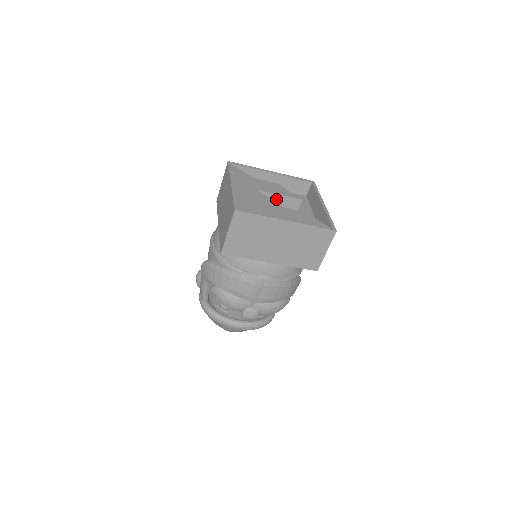
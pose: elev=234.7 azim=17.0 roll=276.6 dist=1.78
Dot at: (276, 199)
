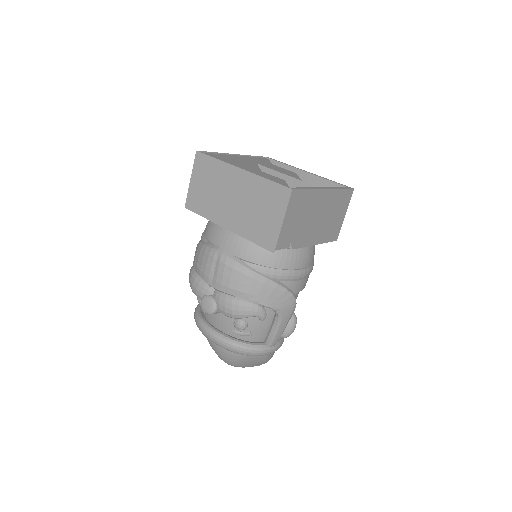
Dot at: occluded
